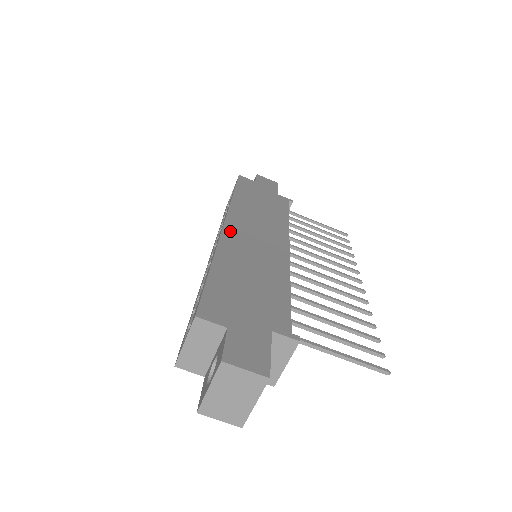
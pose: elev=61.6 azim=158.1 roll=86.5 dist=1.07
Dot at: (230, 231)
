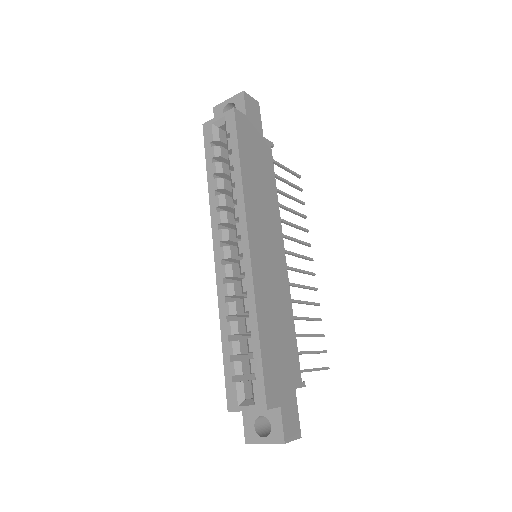
Dot at: (255, 259)
